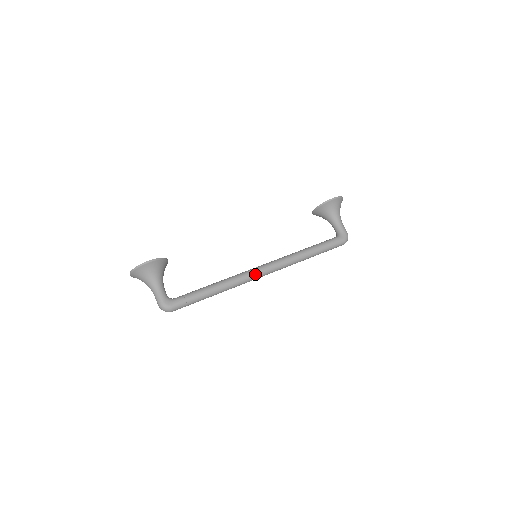
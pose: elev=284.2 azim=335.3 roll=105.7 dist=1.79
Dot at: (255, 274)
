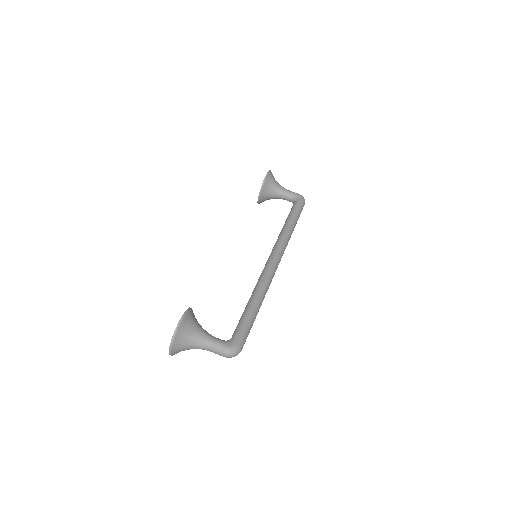
Dot at: (272, 267)
